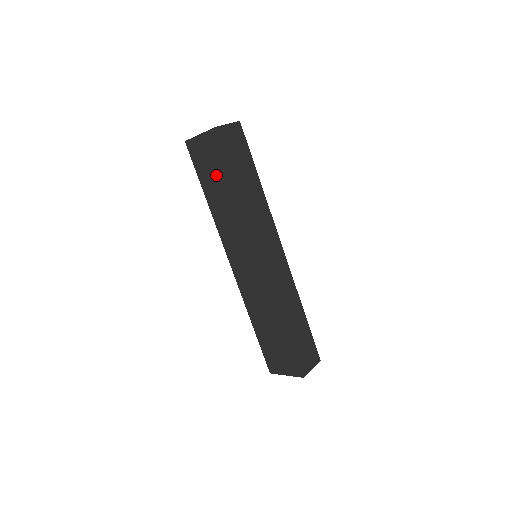
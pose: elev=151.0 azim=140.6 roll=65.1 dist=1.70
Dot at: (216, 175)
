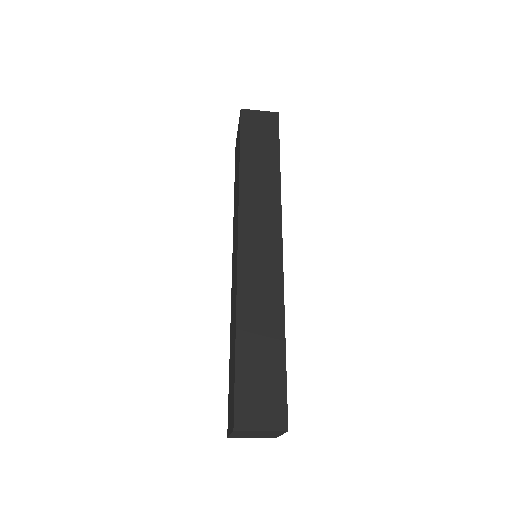
Dot at: (237, 161)
